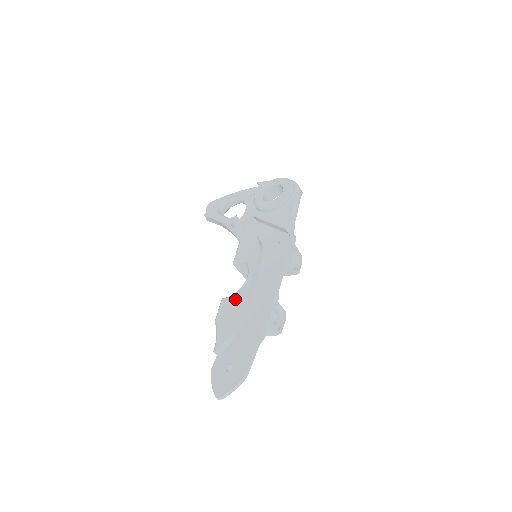
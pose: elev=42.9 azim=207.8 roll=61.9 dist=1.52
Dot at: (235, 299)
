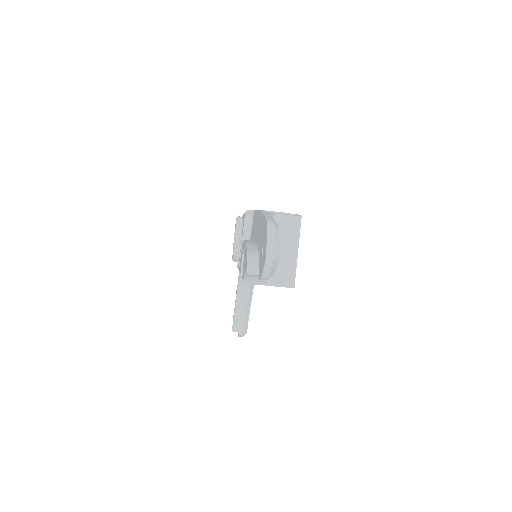
Dot at: (244, 257)
